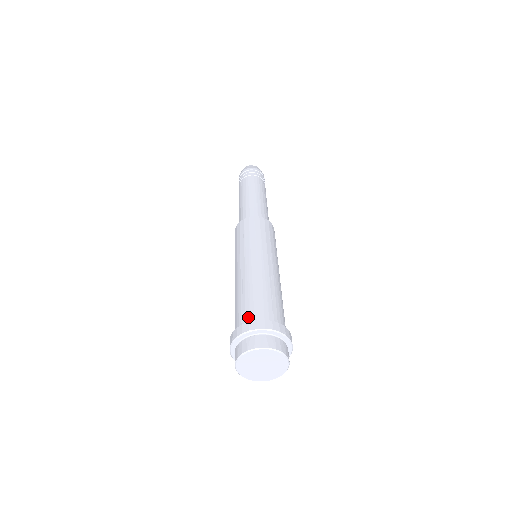
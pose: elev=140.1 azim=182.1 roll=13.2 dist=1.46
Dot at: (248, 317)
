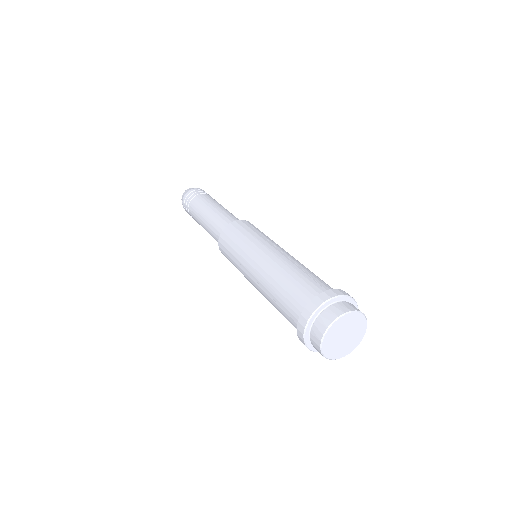
Dot at: (330, 288)
